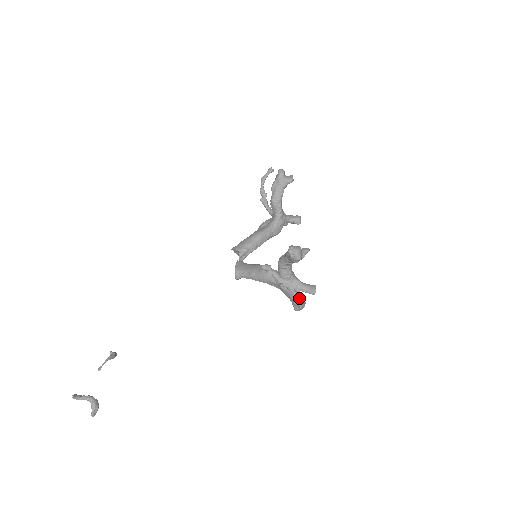
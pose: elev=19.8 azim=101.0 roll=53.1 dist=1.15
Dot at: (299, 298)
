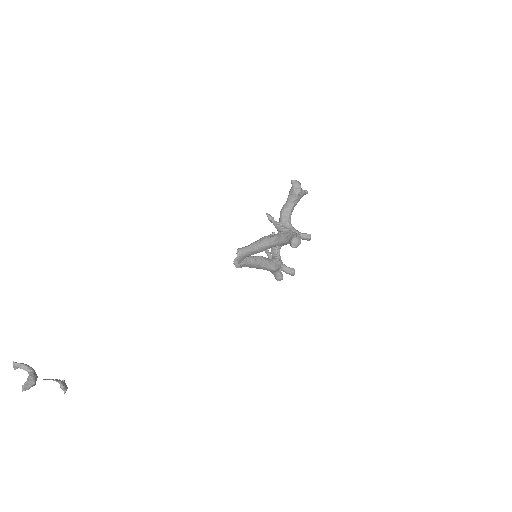
Dot at: occluded
